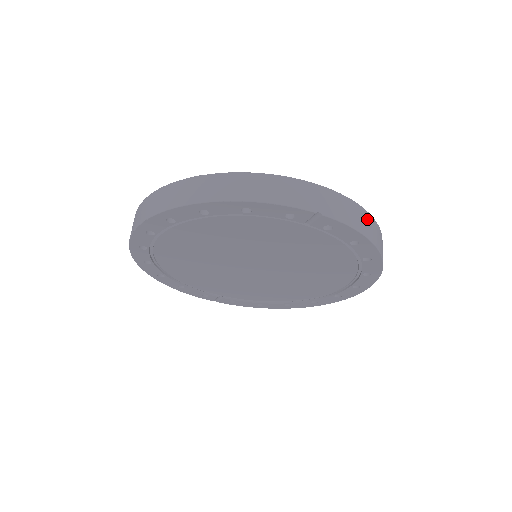
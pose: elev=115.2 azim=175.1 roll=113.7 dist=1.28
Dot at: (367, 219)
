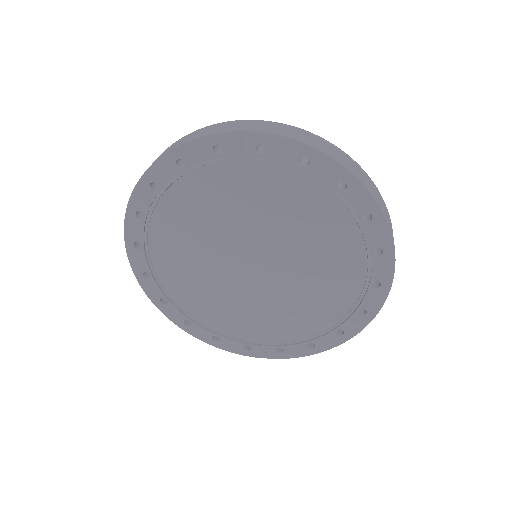
Dot at: (311, 137)
